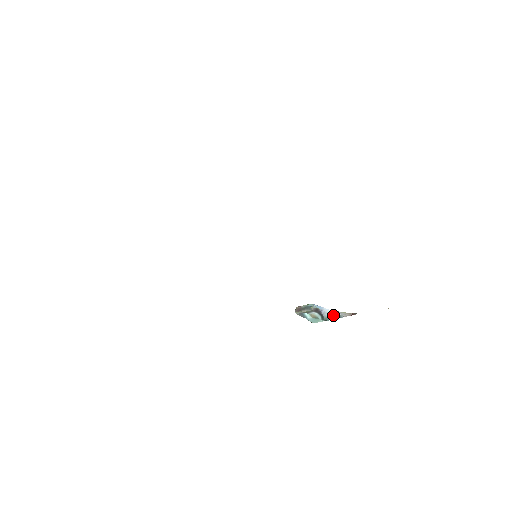
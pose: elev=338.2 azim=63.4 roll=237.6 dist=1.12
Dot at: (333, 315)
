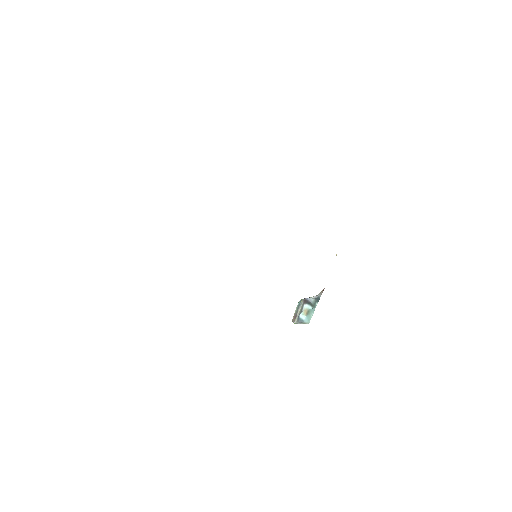
Dot at: (315, 299)
